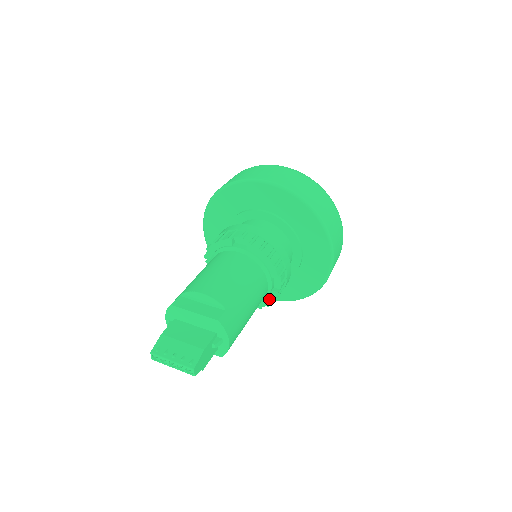
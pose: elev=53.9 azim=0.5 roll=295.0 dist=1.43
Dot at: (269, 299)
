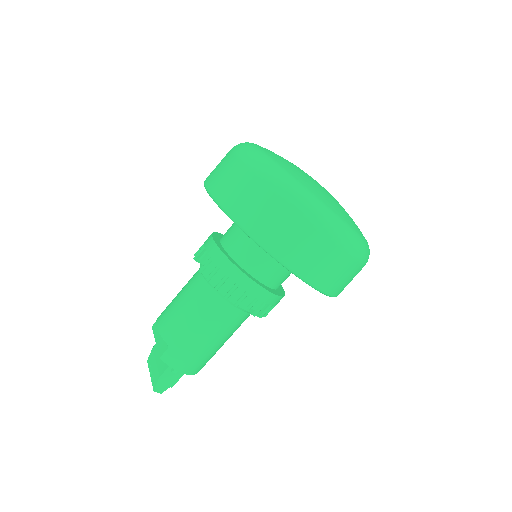
Dot at: occluded
